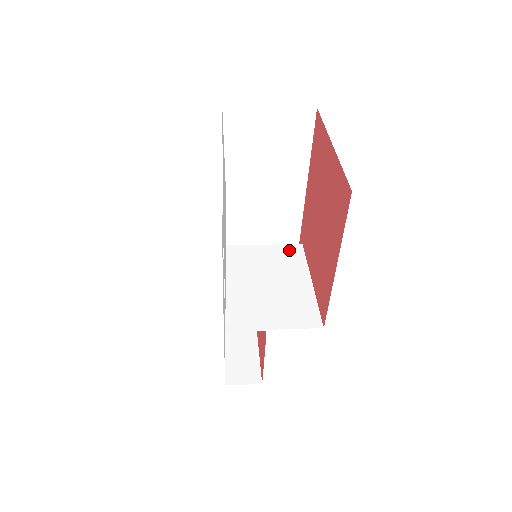
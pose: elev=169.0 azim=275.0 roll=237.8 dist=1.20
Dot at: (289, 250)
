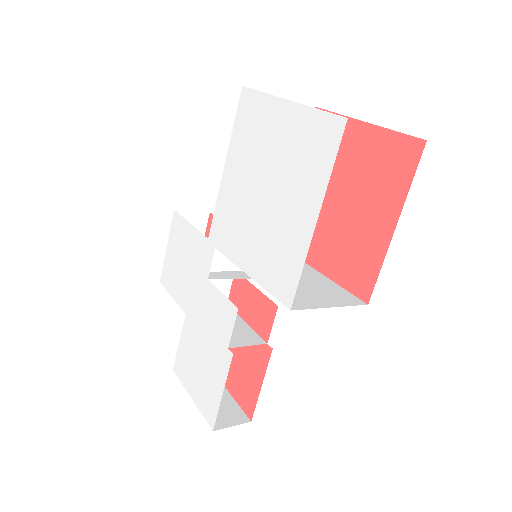
Dot at: occluded
